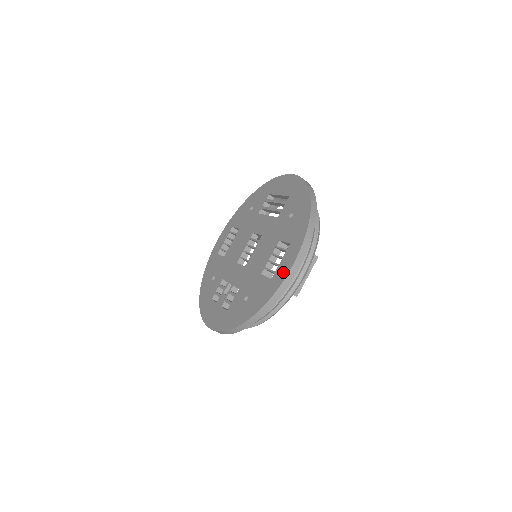
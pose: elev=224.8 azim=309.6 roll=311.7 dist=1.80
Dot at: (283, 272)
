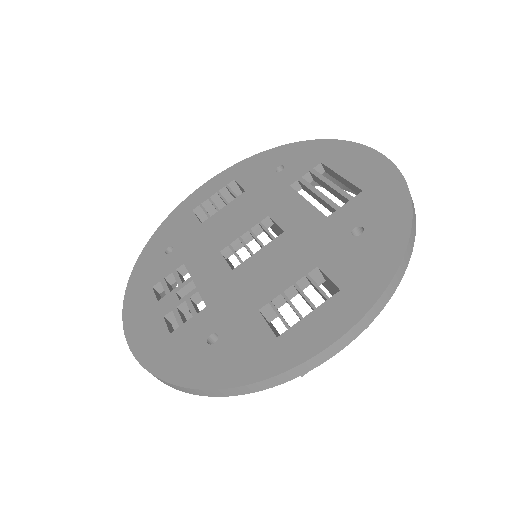
Dot at: (308, 343)
